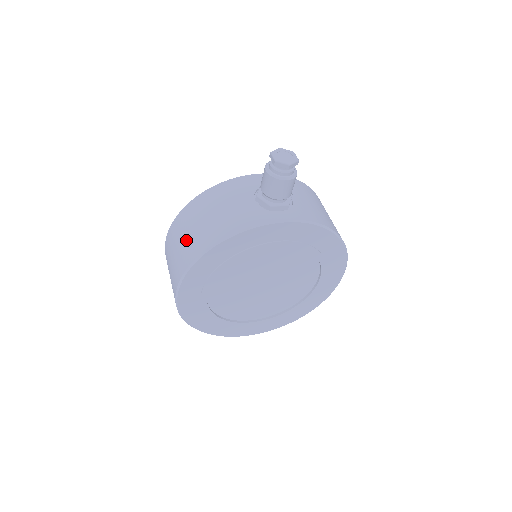
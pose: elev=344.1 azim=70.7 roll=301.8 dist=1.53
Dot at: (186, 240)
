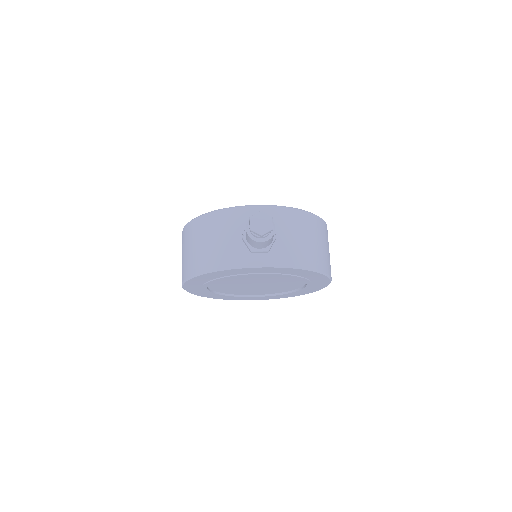
Dot at: (188, 254)
